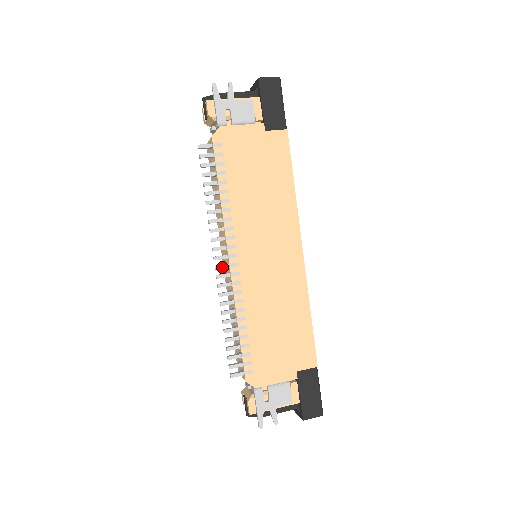
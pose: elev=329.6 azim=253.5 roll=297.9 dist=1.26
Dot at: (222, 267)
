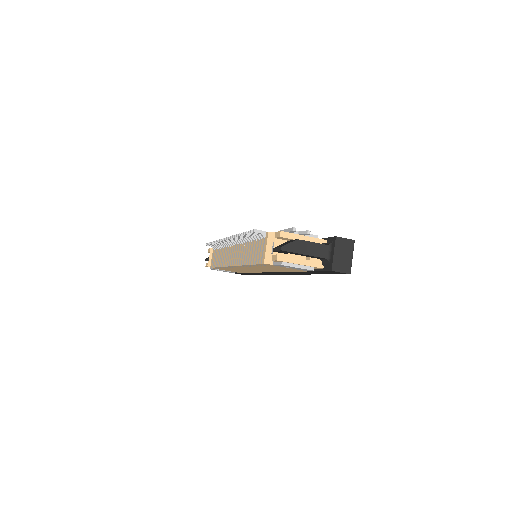
Dot at: occluded
